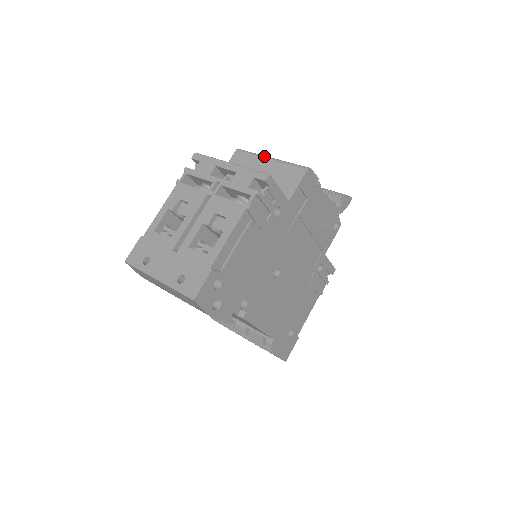
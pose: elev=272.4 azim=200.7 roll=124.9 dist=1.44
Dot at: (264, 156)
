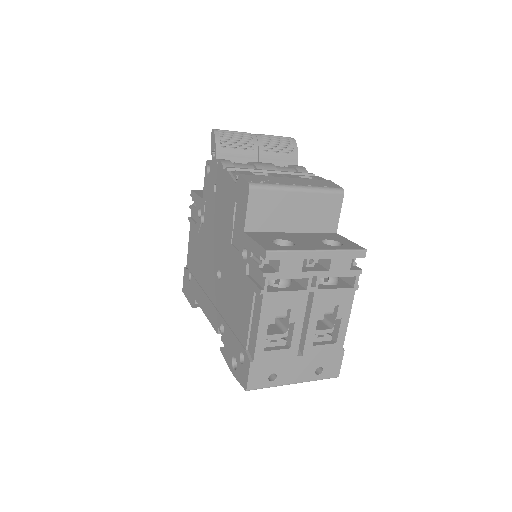
Dot at: (290, 188)
